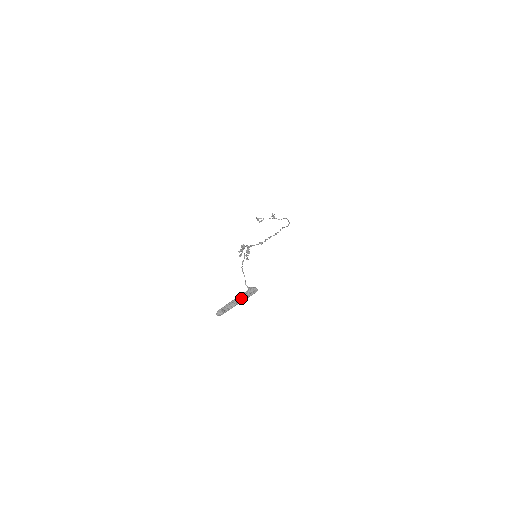
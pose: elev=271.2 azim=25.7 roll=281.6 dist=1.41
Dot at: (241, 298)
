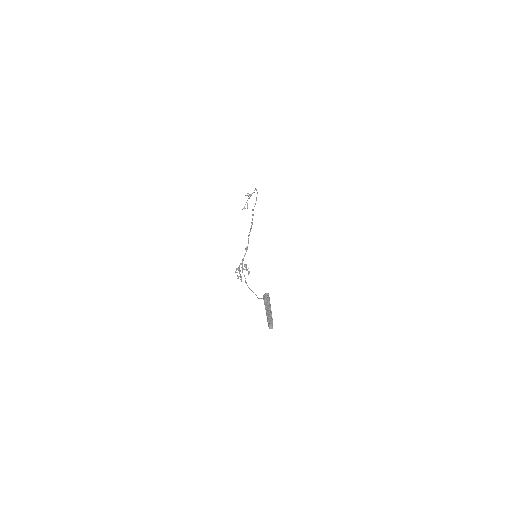
Dot at: (268, 307)
